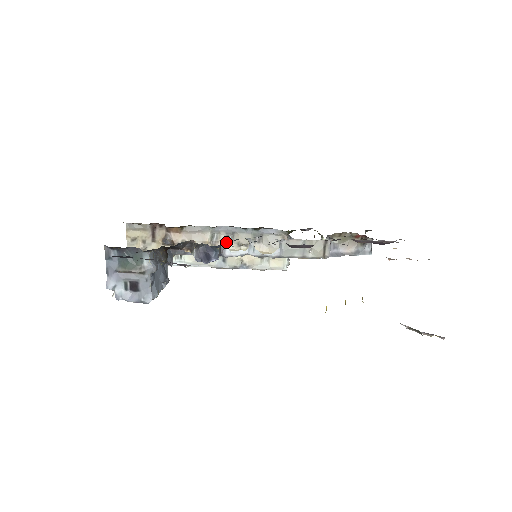
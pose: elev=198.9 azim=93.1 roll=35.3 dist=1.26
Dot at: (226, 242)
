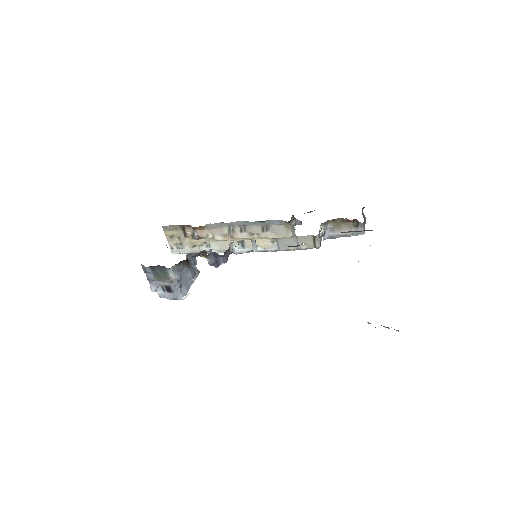
Dot at: occluded
